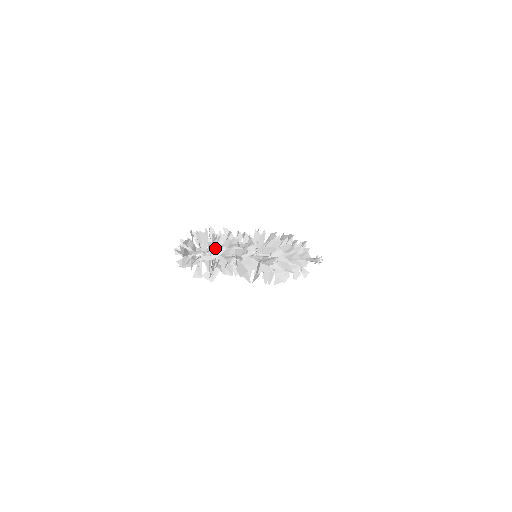
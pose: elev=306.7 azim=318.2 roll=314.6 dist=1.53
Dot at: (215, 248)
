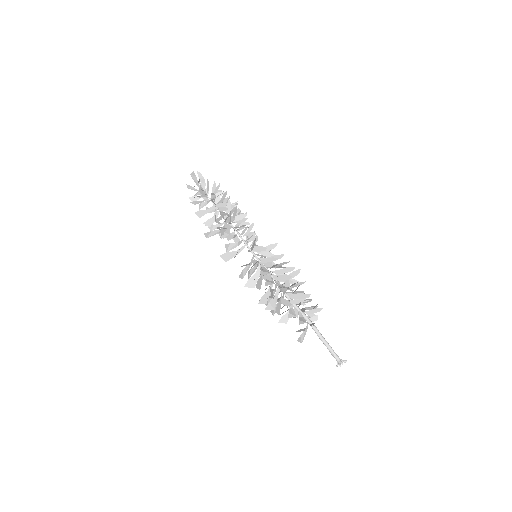
Dot at: (219, 202)
